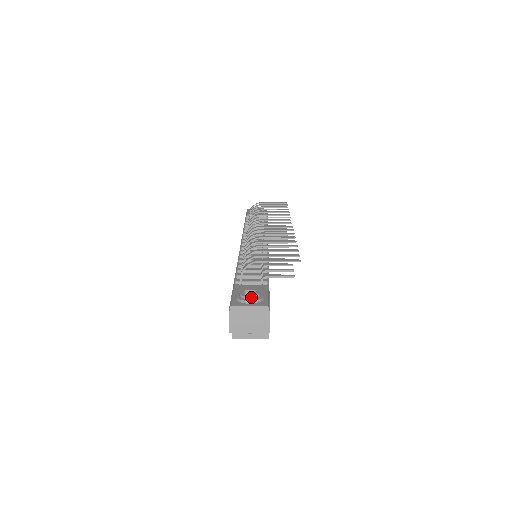
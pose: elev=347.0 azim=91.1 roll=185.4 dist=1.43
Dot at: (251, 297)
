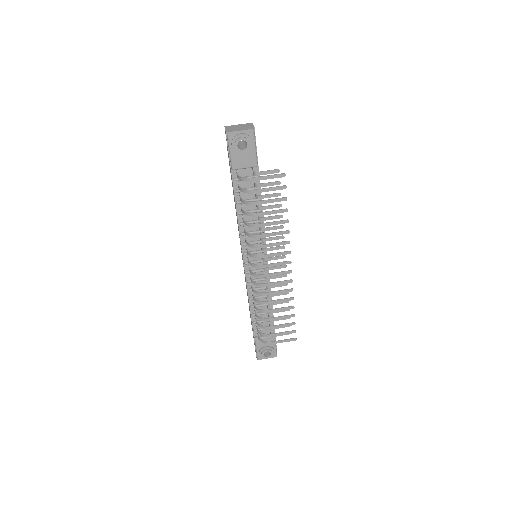
Dot at: occluded
